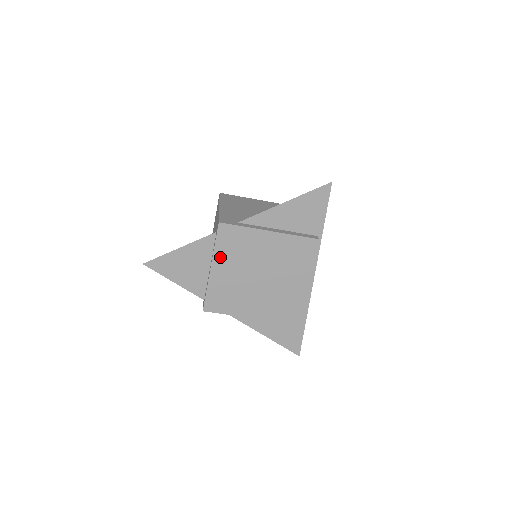
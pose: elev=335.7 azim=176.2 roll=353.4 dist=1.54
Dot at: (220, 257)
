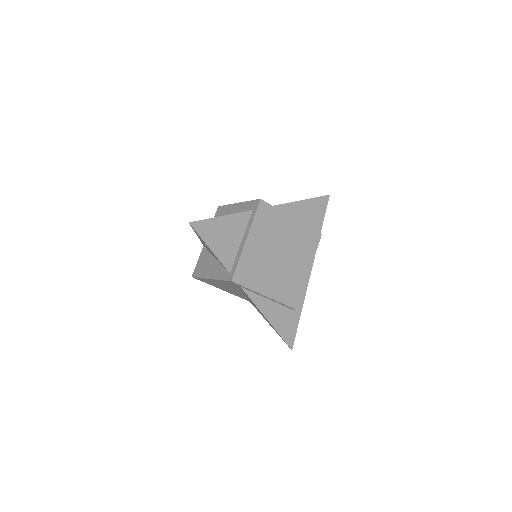
Dot at: (255, 230)
